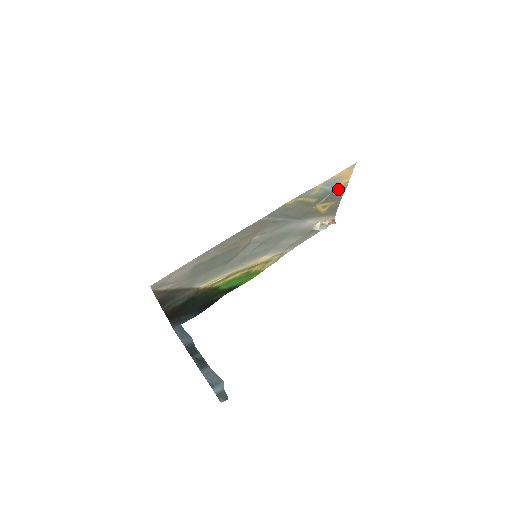
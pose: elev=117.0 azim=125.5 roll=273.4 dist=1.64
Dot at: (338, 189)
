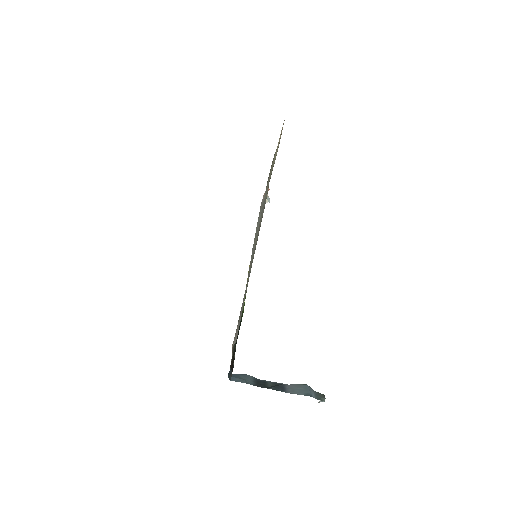
Dot at: occluded
